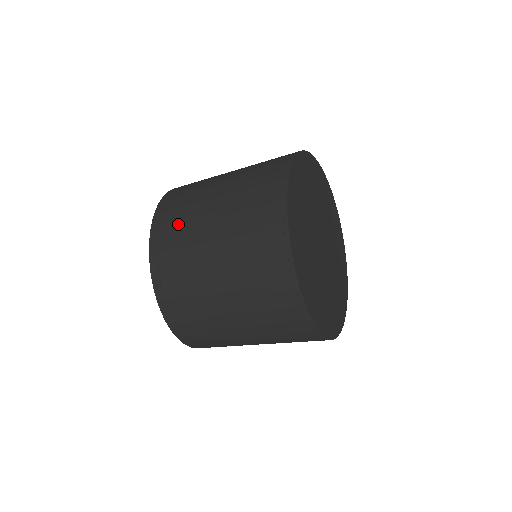
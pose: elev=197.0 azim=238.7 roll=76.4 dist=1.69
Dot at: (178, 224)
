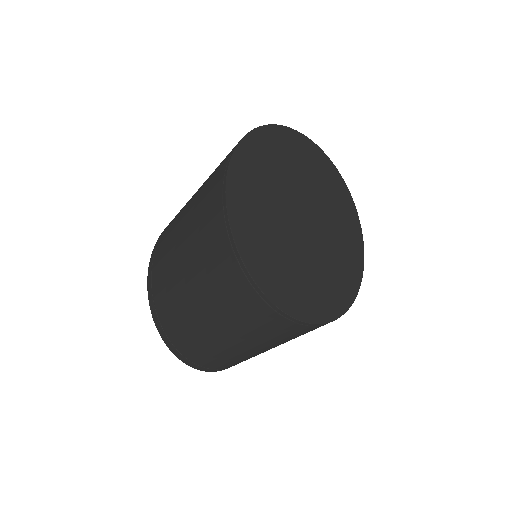
Dot at: (172, 221)
